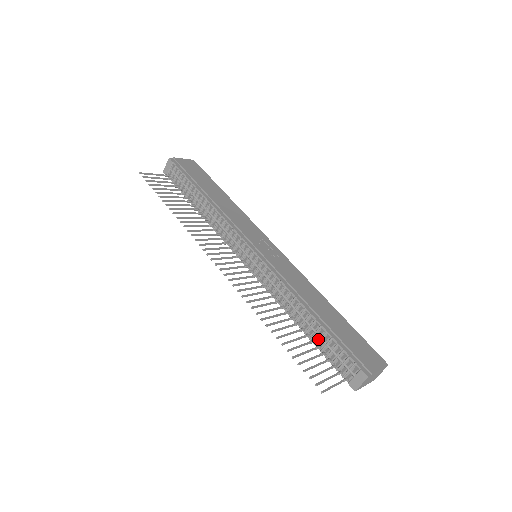
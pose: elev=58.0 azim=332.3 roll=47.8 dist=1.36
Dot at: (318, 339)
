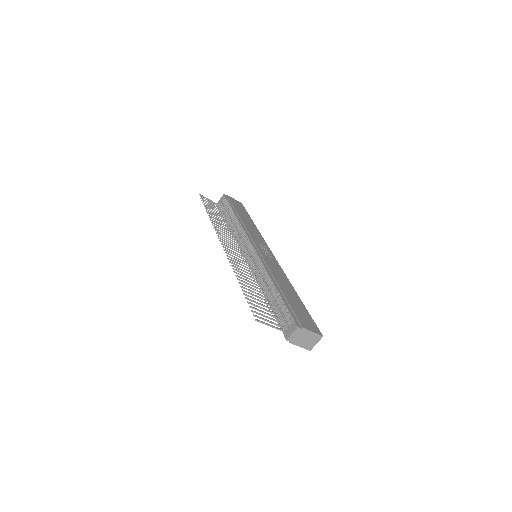
Dot at: (274, 304)
